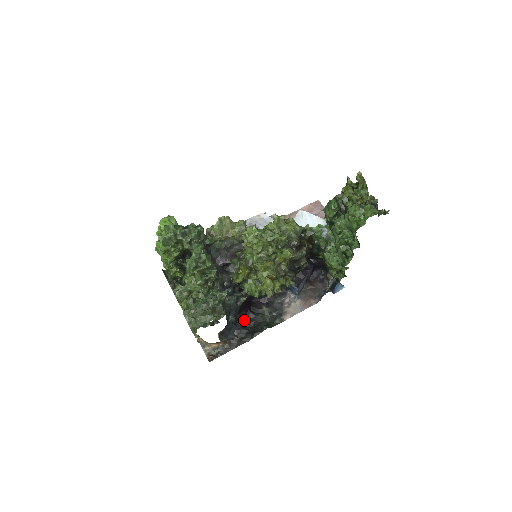
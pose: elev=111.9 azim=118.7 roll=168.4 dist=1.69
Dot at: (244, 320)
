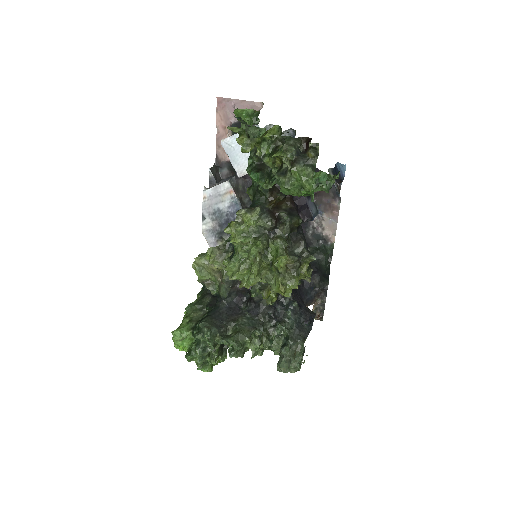
Dot at: occluded
